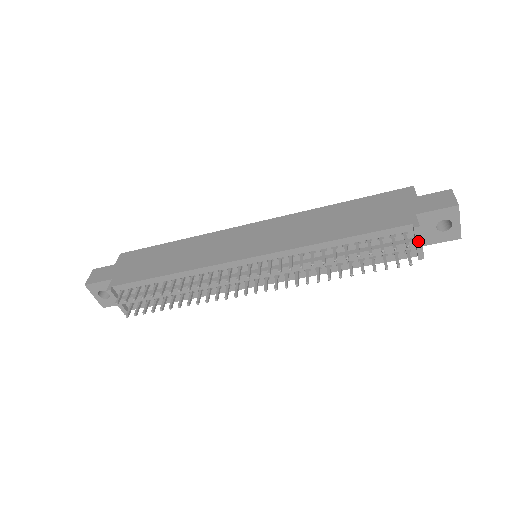
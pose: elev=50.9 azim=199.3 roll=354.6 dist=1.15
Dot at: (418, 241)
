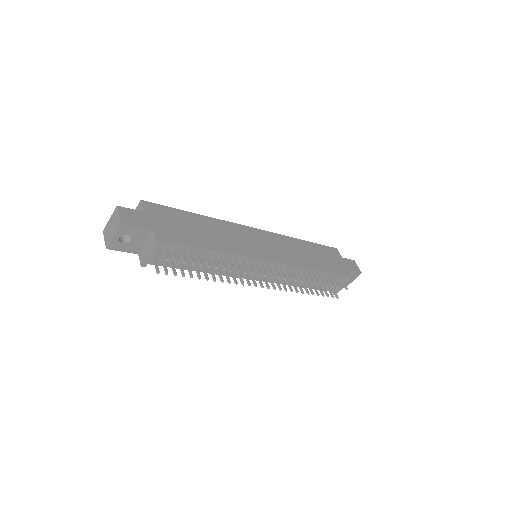
Dot at: occluded
